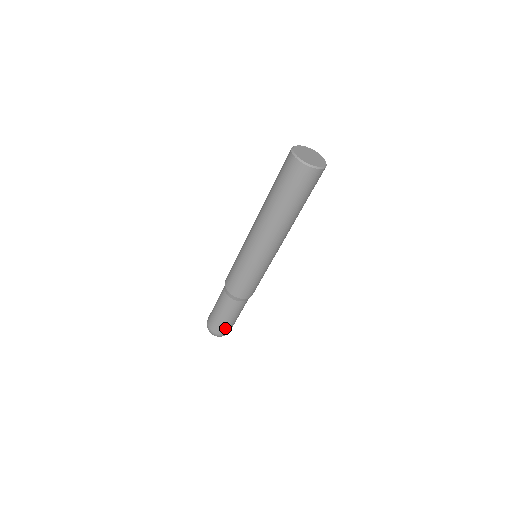
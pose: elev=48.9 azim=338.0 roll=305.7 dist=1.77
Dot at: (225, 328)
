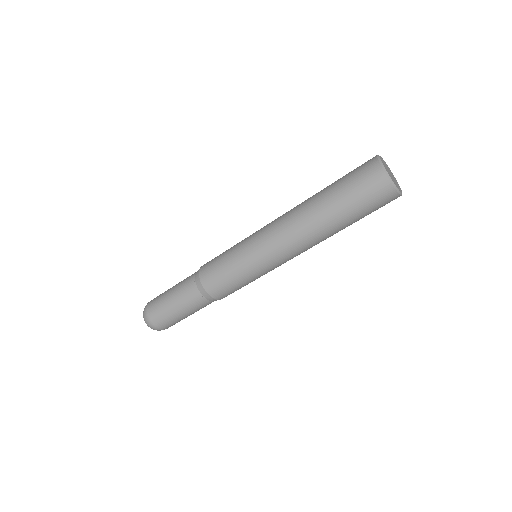
Dot at: (165, 321)
